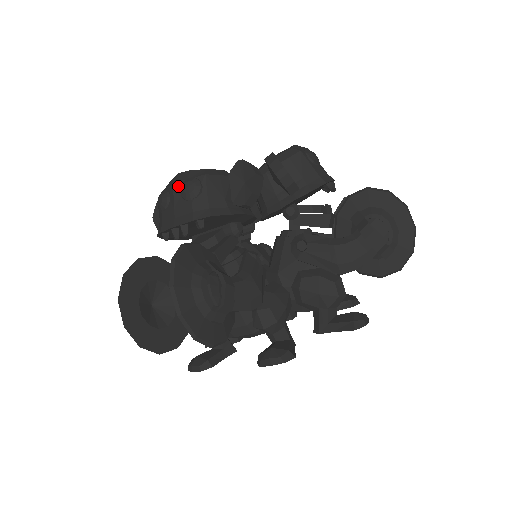
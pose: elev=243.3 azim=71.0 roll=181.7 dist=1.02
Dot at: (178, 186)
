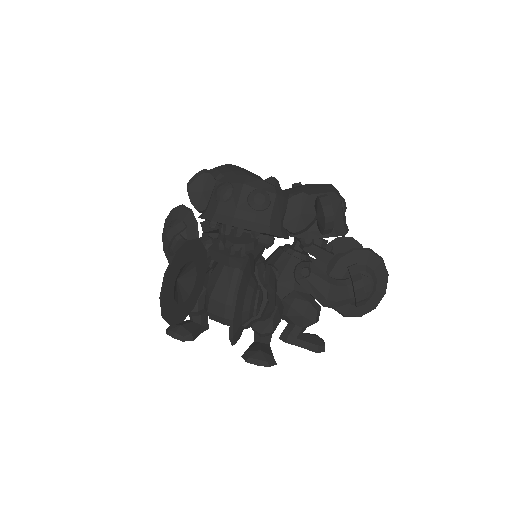
Dot at: (247, 190)
